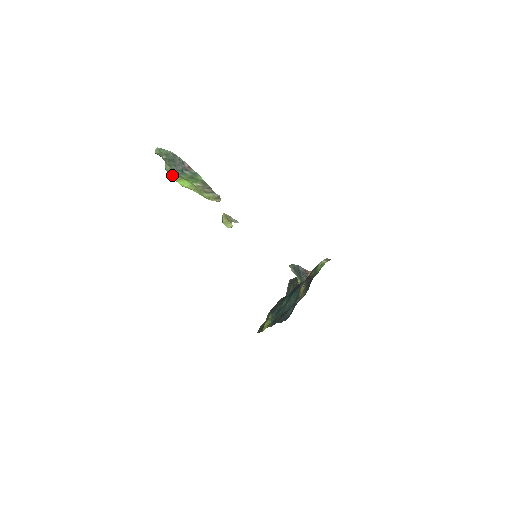
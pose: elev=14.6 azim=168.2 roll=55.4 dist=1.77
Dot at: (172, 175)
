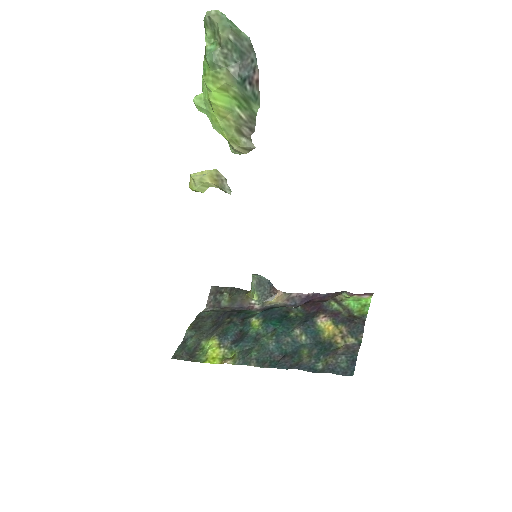
Dot at: (213, 73)
